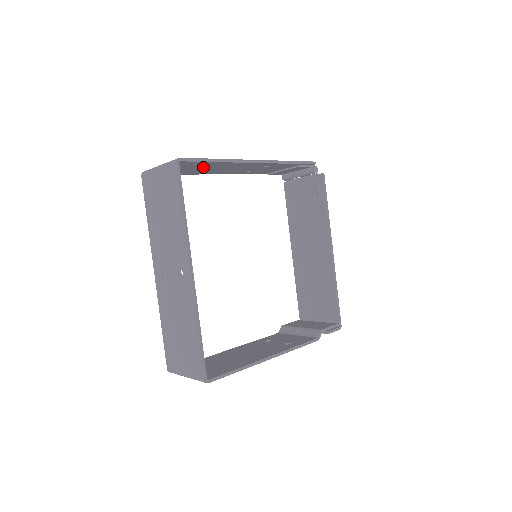
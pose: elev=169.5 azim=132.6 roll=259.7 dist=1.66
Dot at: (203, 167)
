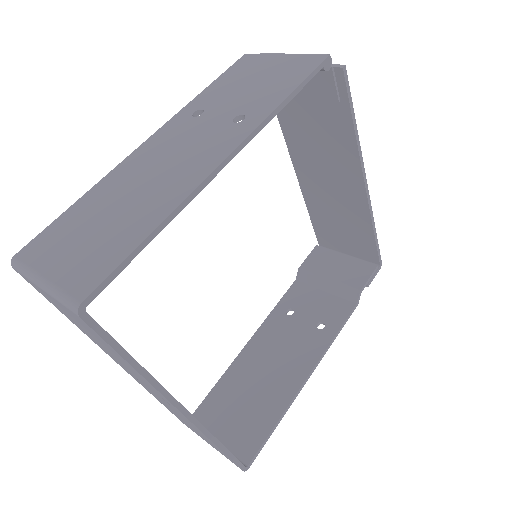
Dot at: (125, 218)
